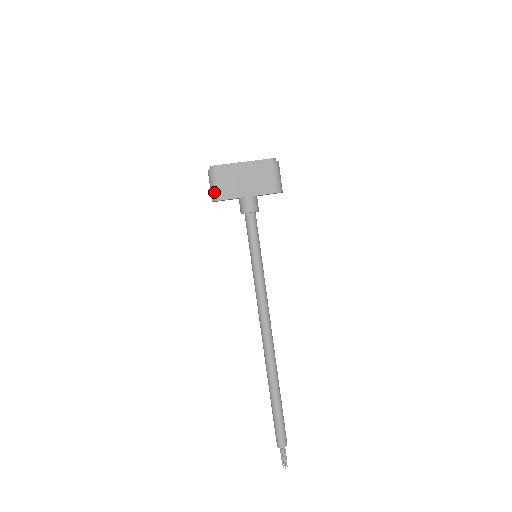
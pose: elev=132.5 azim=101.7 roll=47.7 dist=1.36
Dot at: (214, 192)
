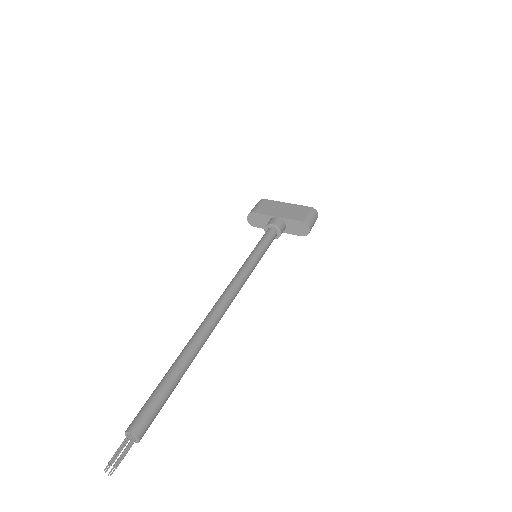
Dot at: (252, 209)
